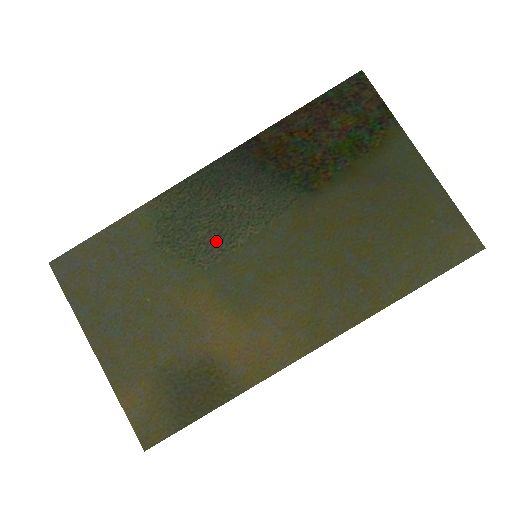
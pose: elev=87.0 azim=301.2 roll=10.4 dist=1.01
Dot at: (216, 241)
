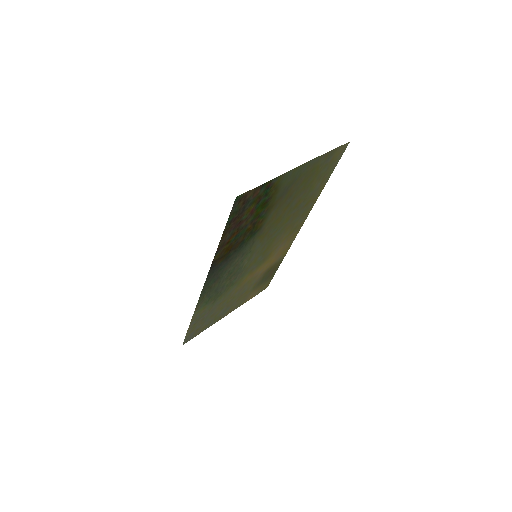
Dot at: (236, 275)
